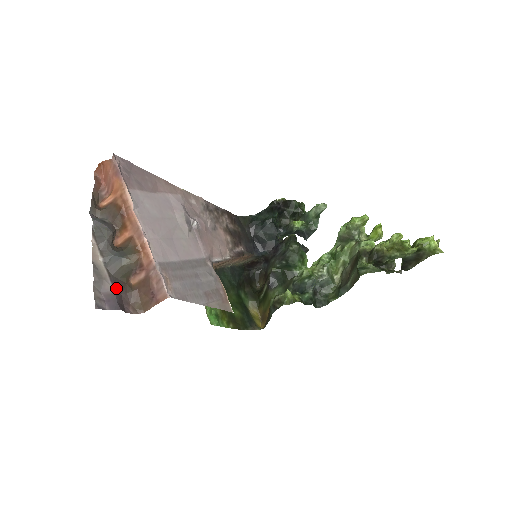
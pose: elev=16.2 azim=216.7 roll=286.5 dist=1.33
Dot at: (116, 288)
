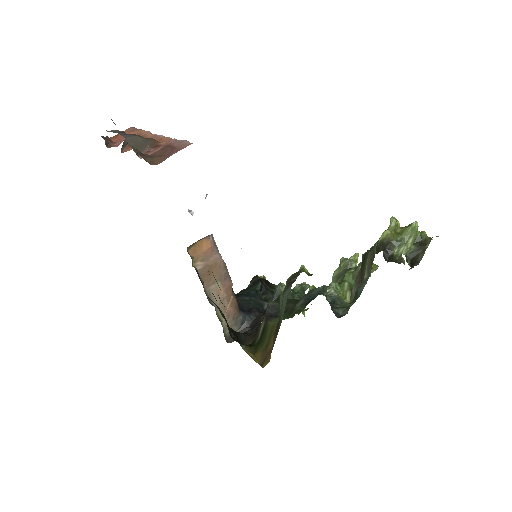
Dot at: occluded
